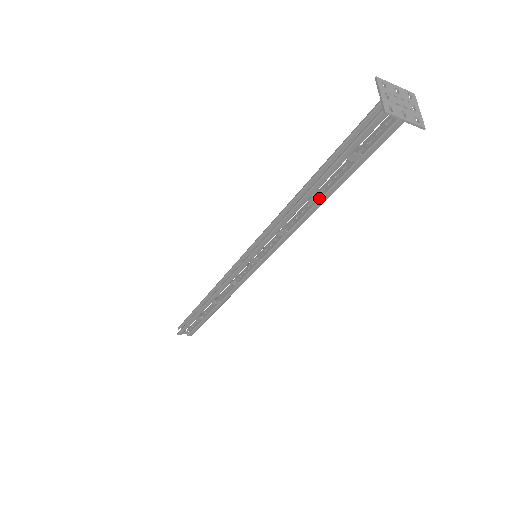
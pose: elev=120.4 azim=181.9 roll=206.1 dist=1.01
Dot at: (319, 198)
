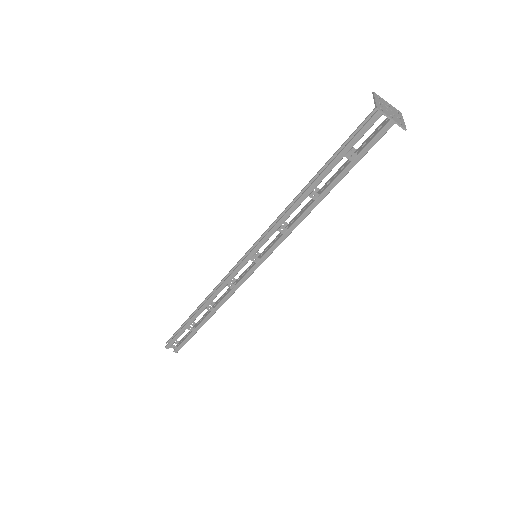
Dot at: (318, 195)
